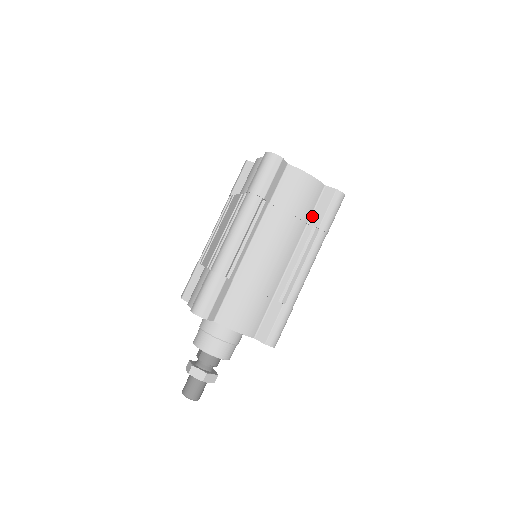
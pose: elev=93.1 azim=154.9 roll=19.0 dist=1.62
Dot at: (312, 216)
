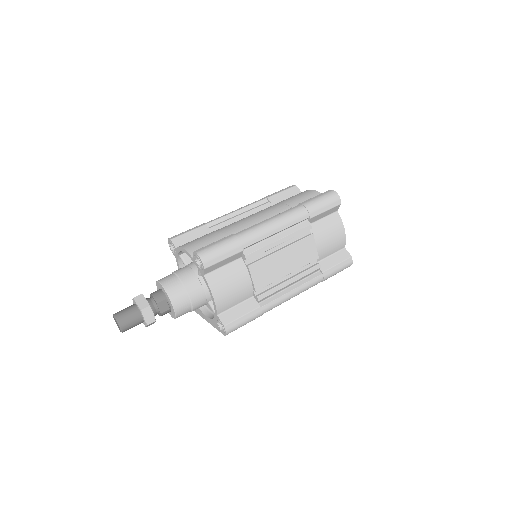
Dot at: occluded
